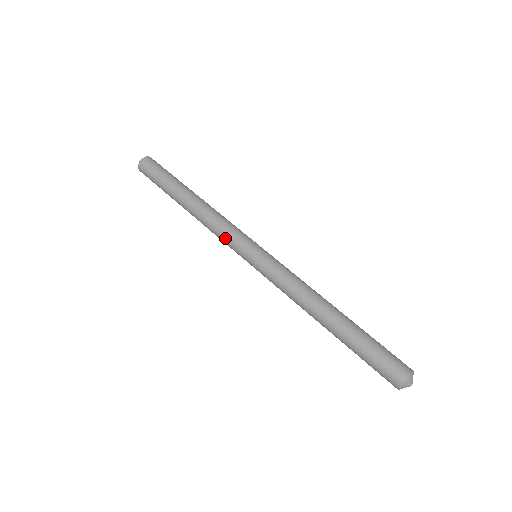
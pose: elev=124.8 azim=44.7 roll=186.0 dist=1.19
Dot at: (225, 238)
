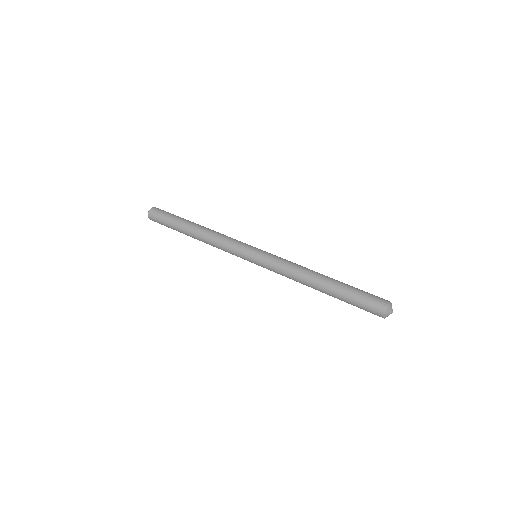
Dot at: (230, 253)
